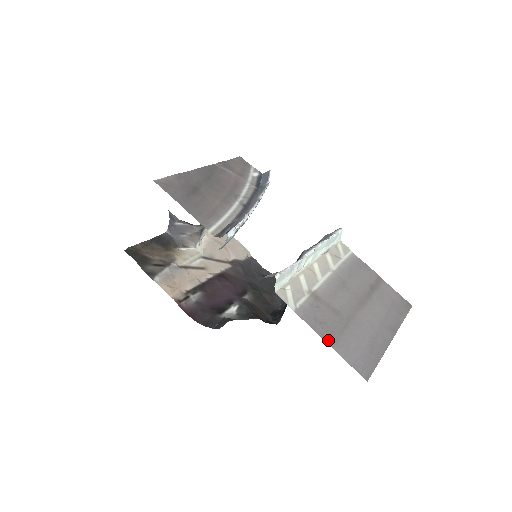
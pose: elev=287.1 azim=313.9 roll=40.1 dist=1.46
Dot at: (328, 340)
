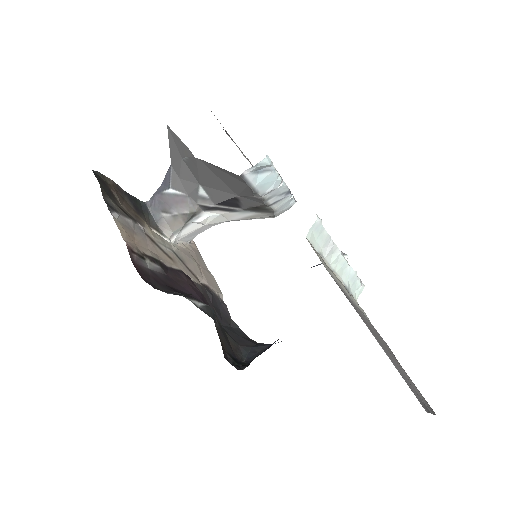
Dot at: (369, 329)
